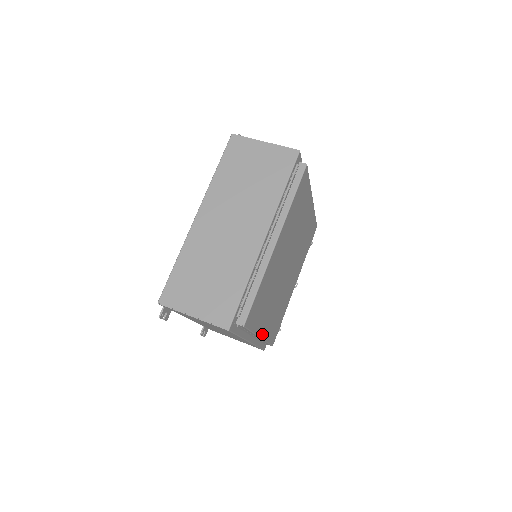
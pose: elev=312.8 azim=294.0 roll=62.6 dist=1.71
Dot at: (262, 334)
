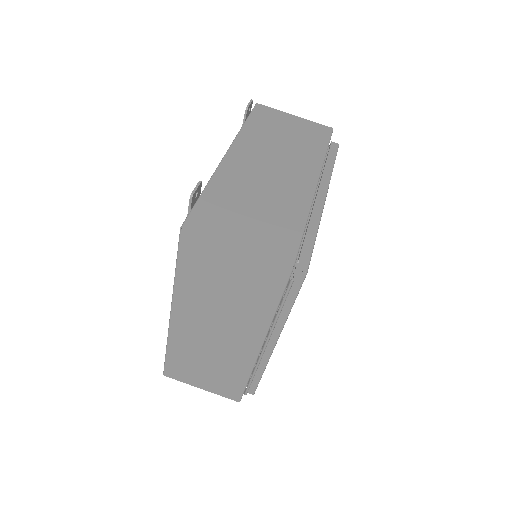
Dot at: occluded
